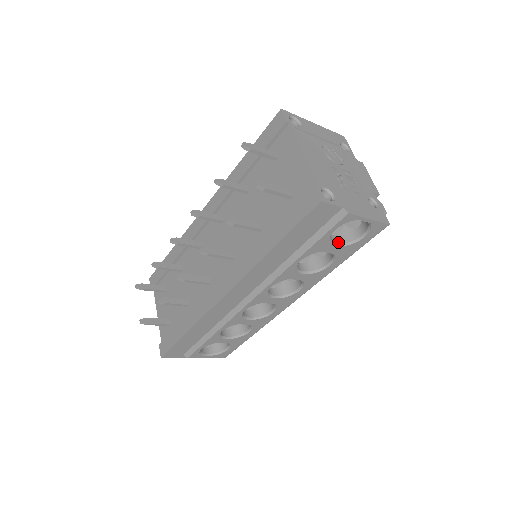
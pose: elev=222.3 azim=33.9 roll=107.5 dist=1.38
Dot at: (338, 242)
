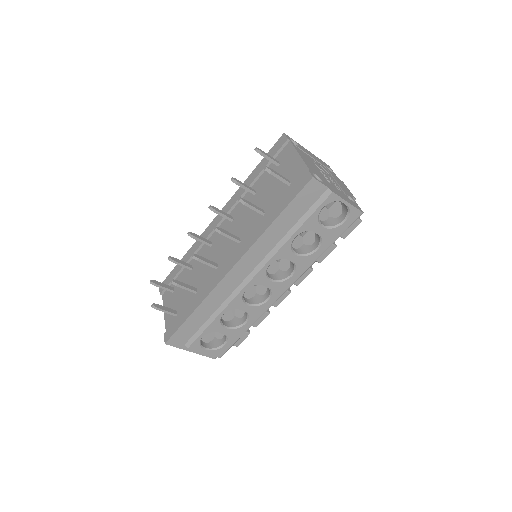
Dot at: (324, 225)
